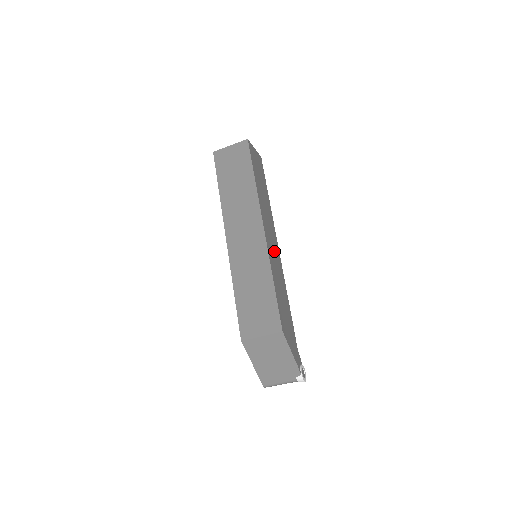
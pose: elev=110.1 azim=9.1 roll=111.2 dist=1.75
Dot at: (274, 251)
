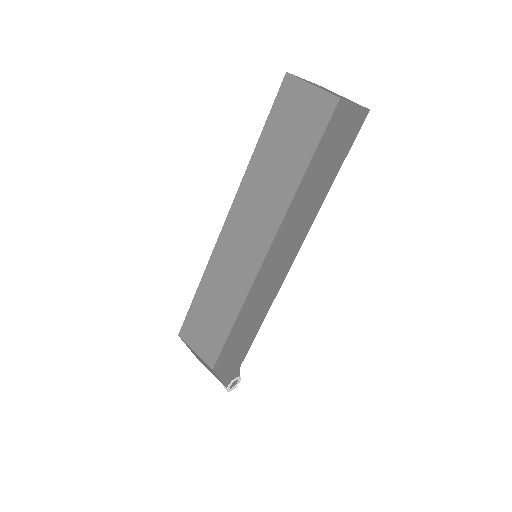
Dot at: (275, 272)
